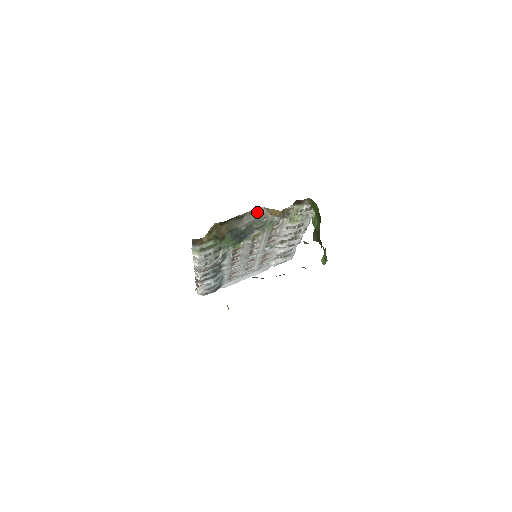
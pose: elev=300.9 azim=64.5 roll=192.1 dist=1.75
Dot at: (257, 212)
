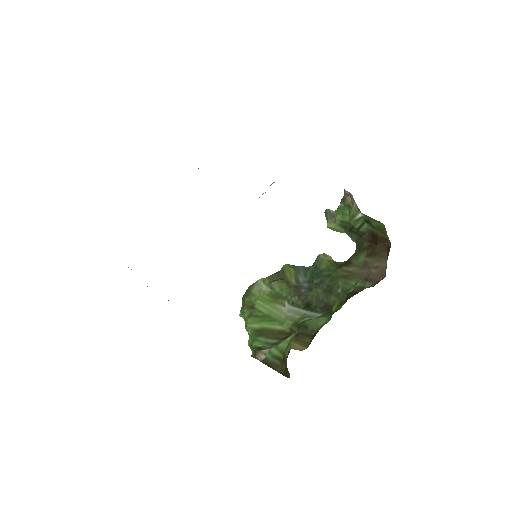
Dot at: occluded
